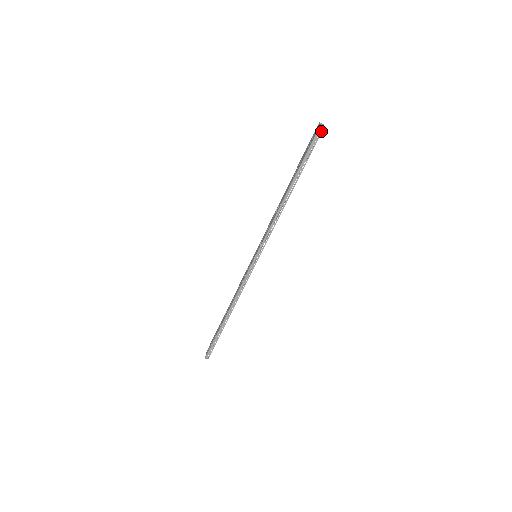
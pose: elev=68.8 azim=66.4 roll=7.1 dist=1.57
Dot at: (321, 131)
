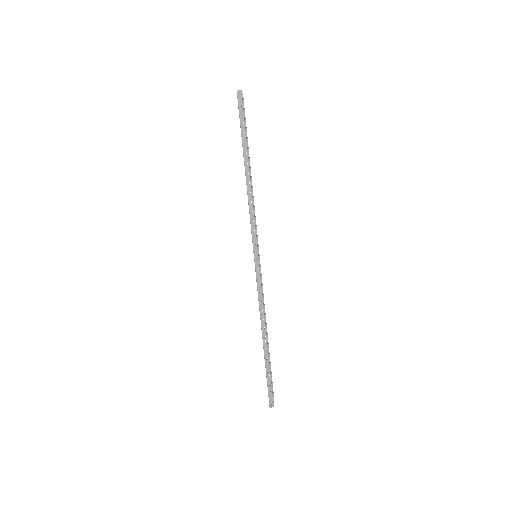
Dot at: (241, 96)
